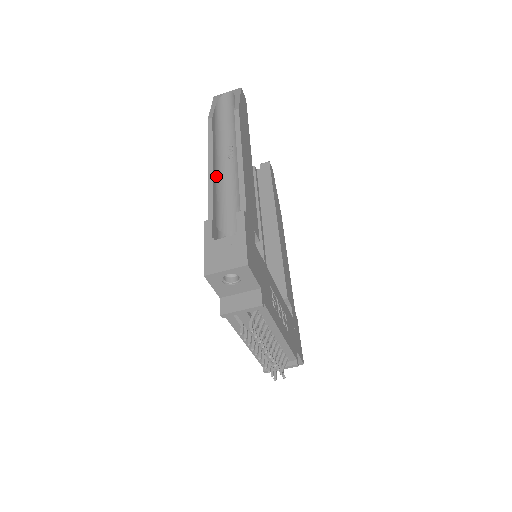
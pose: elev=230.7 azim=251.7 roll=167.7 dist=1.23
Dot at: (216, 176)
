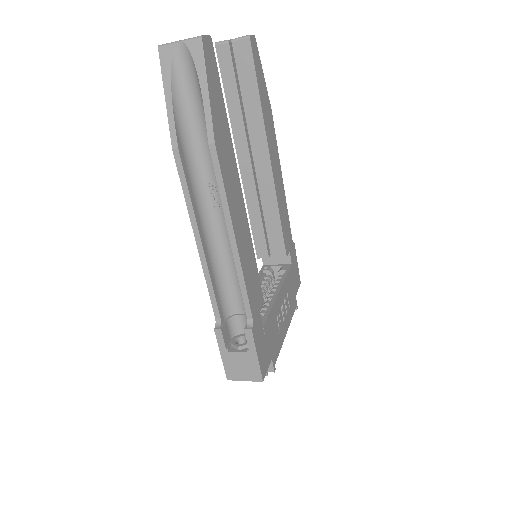
Dot at: (208, 248)
